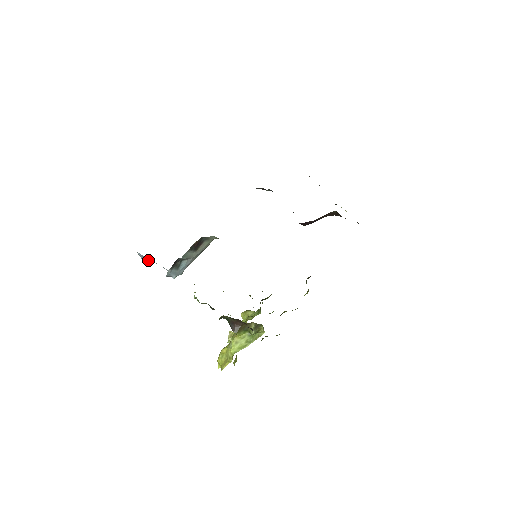
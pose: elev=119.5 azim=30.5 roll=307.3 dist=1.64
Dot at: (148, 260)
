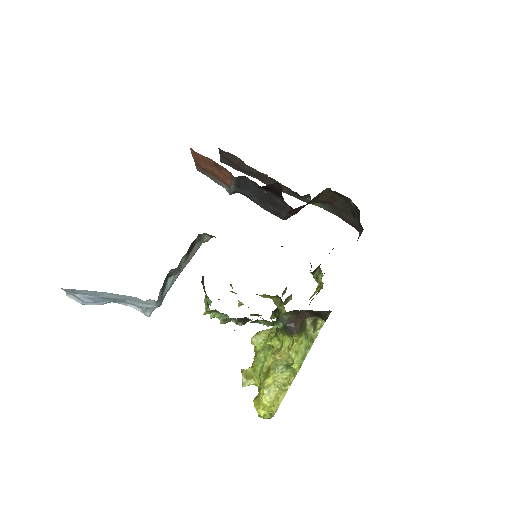
Dot at: (97, 300)
